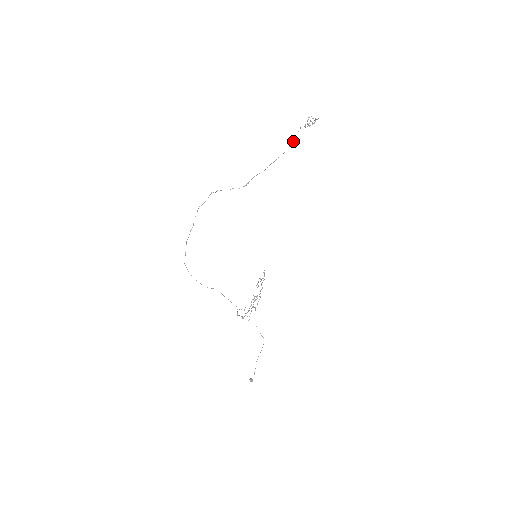
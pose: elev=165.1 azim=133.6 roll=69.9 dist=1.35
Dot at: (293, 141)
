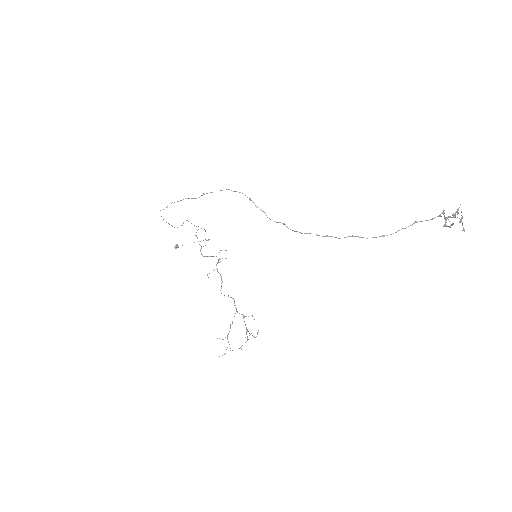
Dot at: occluded
